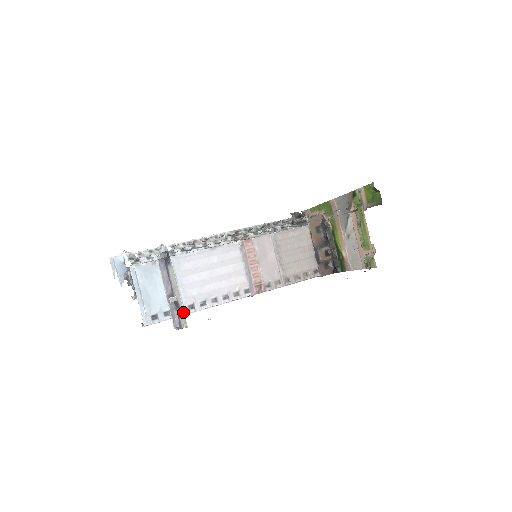
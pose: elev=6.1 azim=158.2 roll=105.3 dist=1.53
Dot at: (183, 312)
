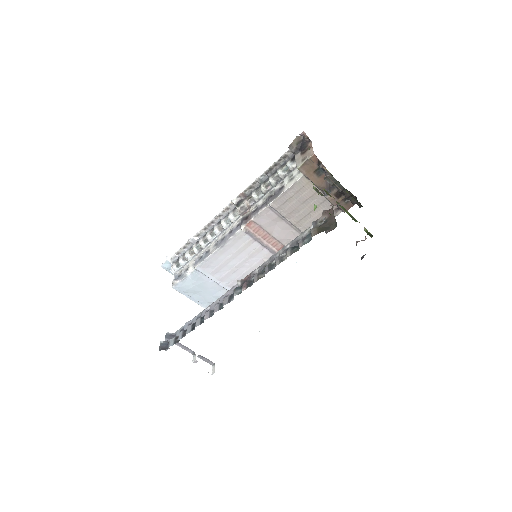
Dot at: occluded
